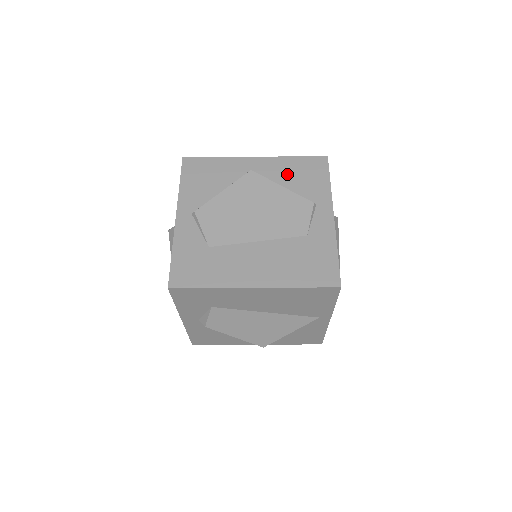
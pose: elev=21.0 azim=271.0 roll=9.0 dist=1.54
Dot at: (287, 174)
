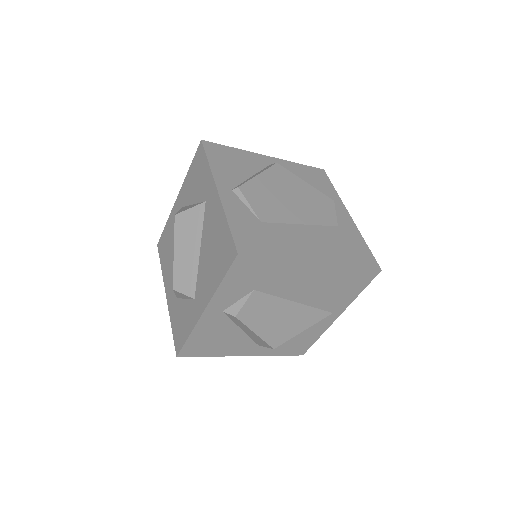
Dot at: (300, 175)
